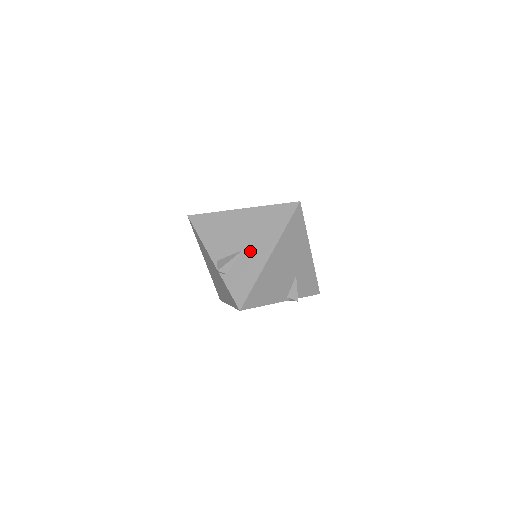
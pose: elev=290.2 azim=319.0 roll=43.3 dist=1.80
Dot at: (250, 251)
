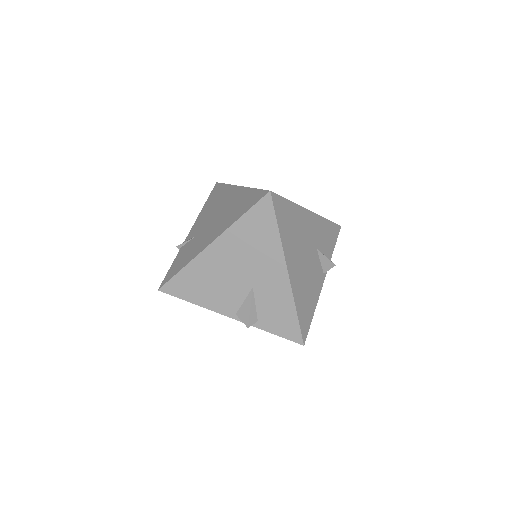
Dot at: (262, 283)
